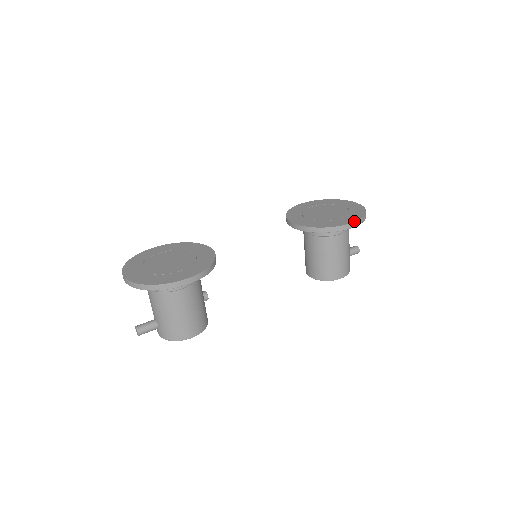
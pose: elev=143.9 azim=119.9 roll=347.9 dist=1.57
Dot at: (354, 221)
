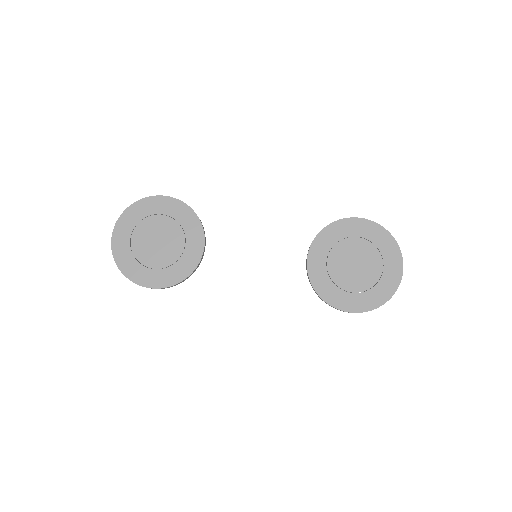
Dot at: (355, 312)
